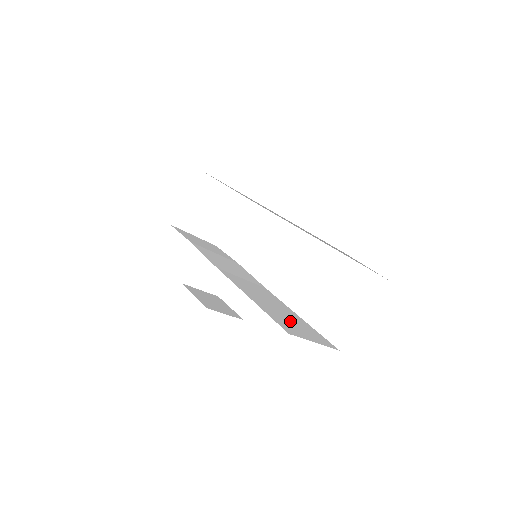
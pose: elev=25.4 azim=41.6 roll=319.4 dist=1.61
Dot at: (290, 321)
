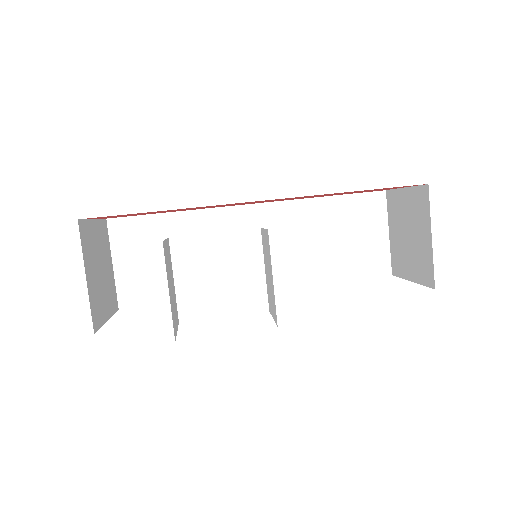
Dot at: occluded
